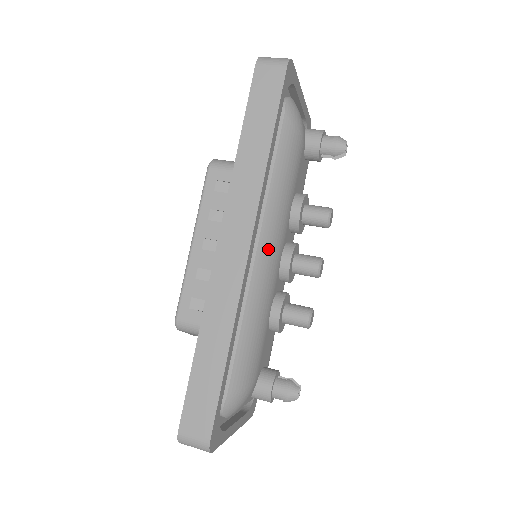
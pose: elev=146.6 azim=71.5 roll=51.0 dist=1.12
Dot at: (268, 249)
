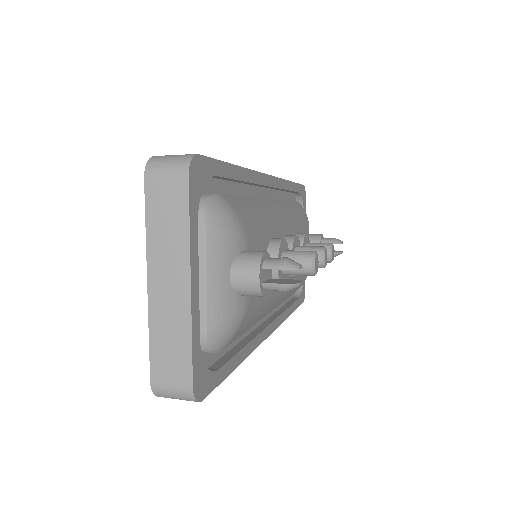
Dot at: (279, 209)
